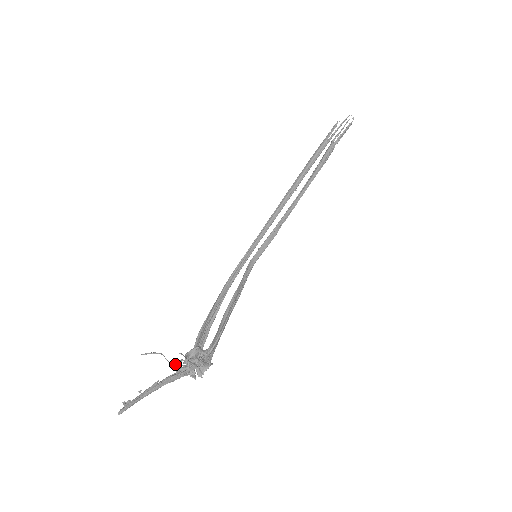
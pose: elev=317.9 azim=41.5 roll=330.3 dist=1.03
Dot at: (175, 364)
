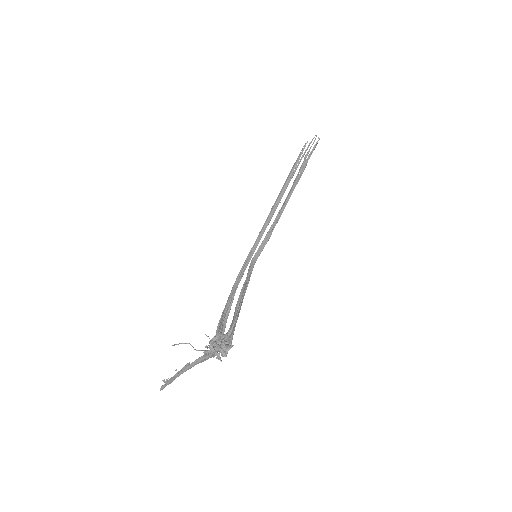
Dot at: occluded
